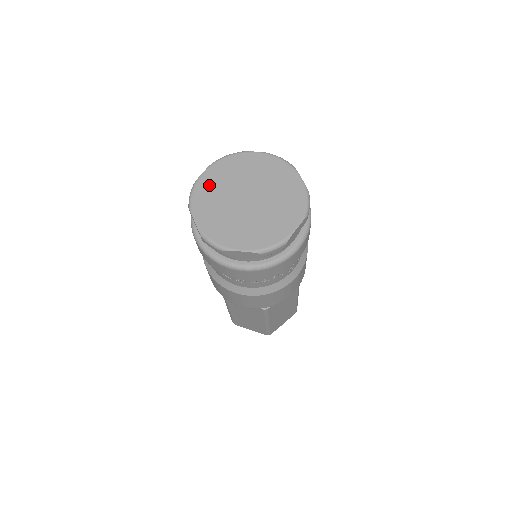
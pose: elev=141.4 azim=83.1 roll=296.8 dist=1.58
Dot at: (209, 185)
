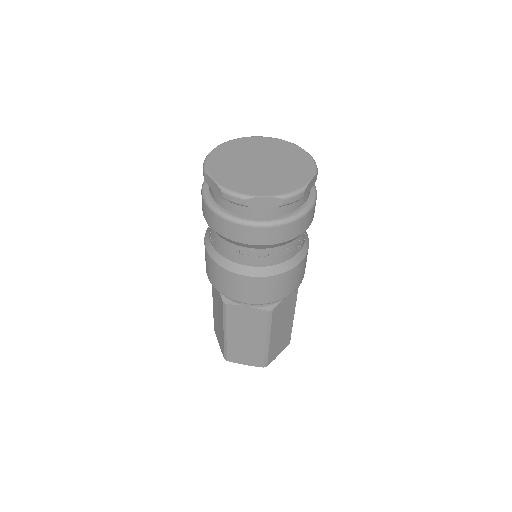
Dot at: (221, 157)
